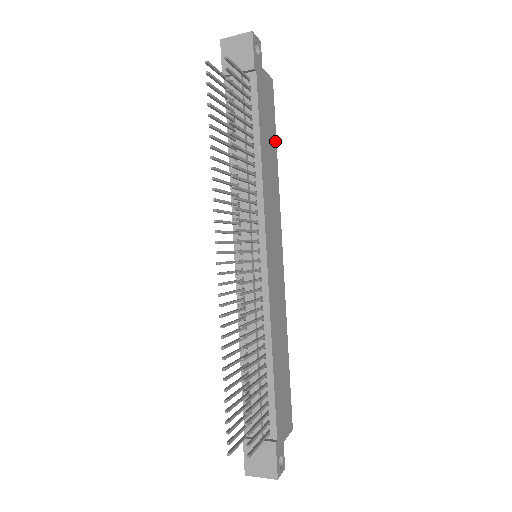
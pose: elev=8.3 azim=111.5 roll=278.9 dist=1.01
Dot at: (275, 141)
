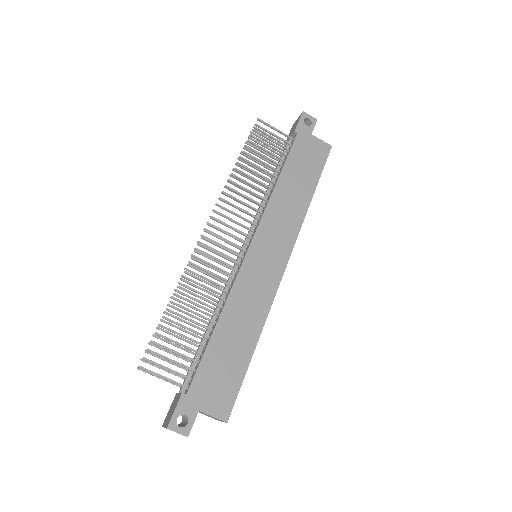
Dot at: (315, 184)
